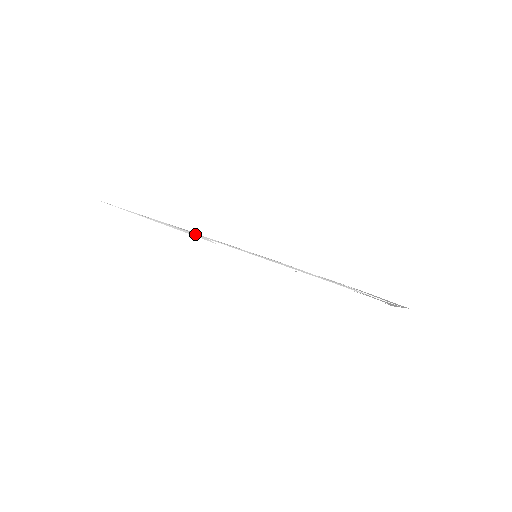
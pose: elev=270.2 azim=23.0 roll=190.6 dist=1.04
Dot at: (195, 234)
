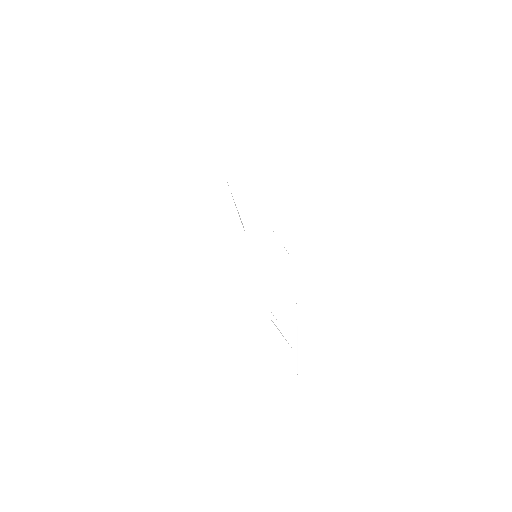
Dot at: occluded
